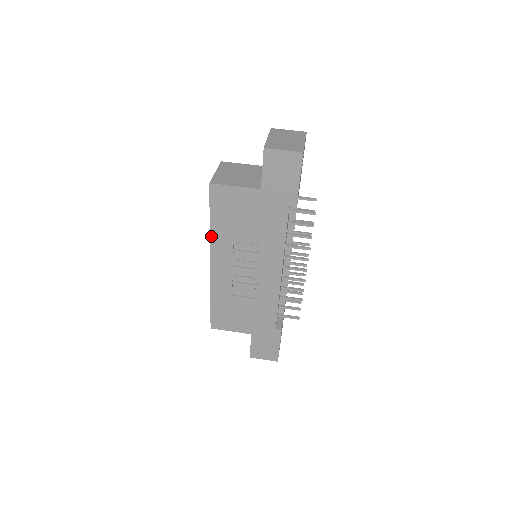
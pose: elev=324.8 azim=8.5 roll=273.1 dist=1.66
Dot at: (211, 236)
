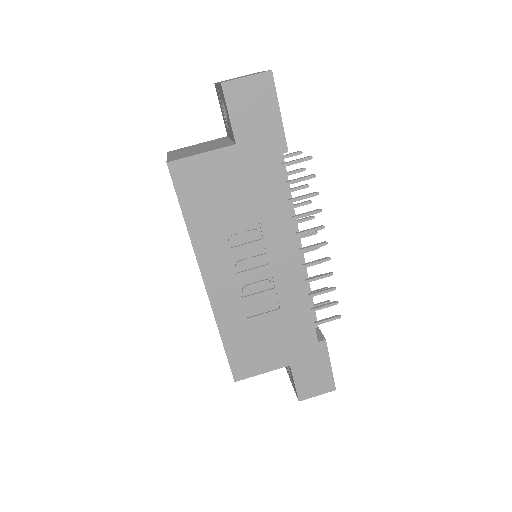
Dot at: (193, 241)
